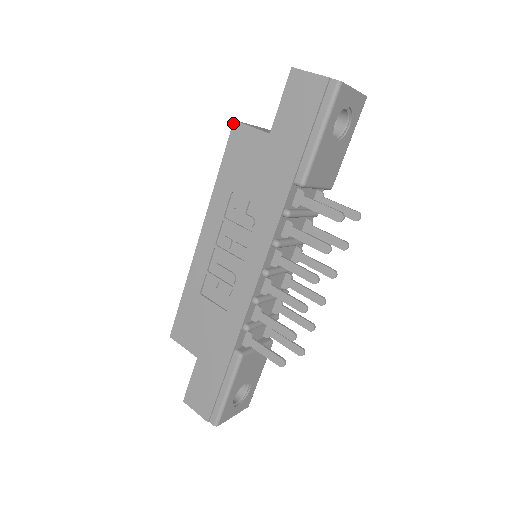
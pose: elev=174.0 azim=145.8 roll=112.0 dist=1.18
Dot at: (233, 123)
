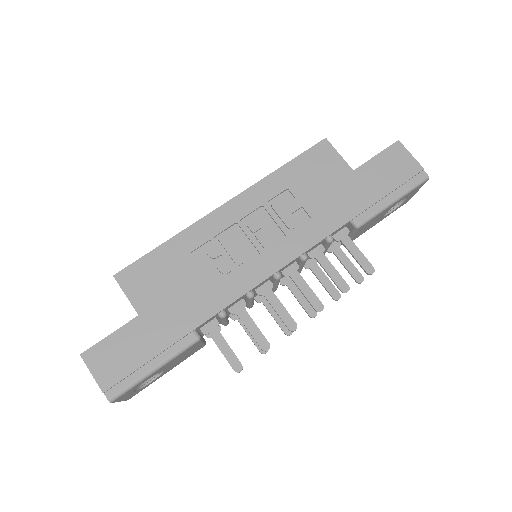
Dot at: (324, 139)
